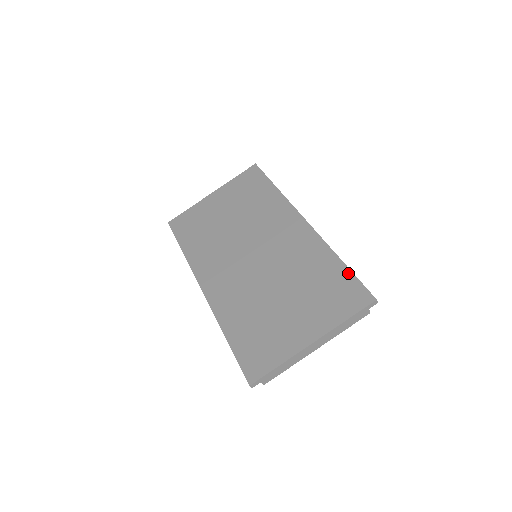
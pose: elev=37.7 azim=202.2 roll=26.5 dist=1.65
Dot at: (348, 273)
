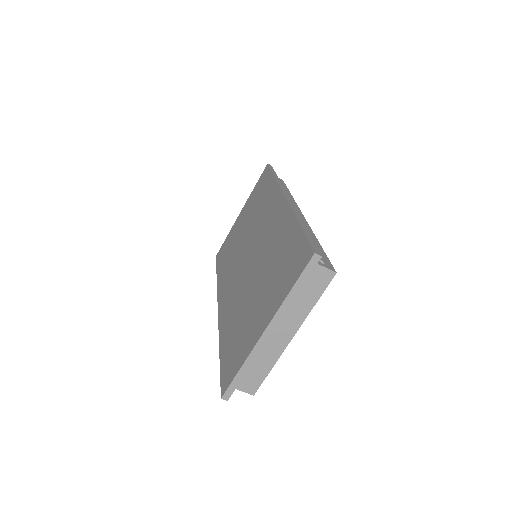
Dot at: (300, 235)
